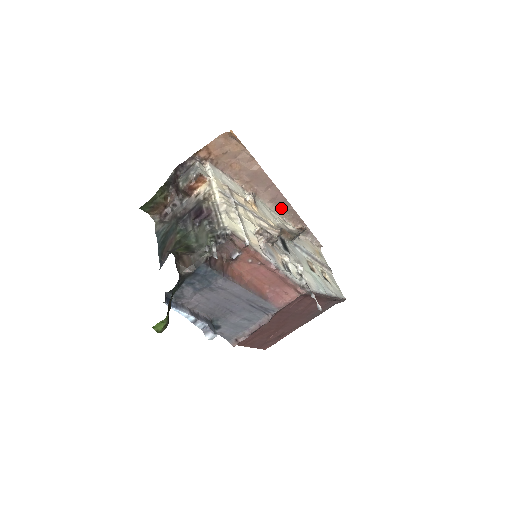
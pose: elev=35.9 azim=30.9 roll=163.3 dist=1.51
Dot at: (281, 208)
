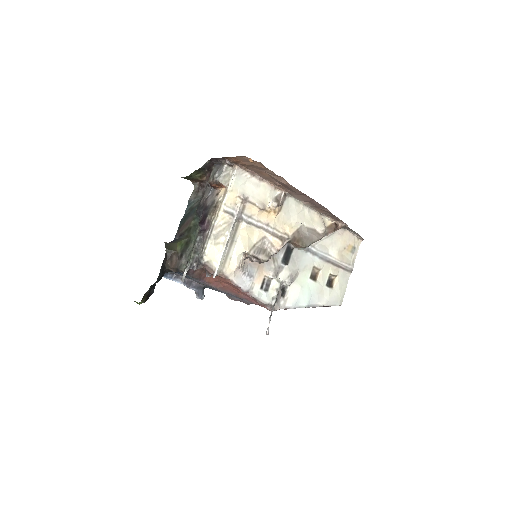
Dot at: (317, 207)
